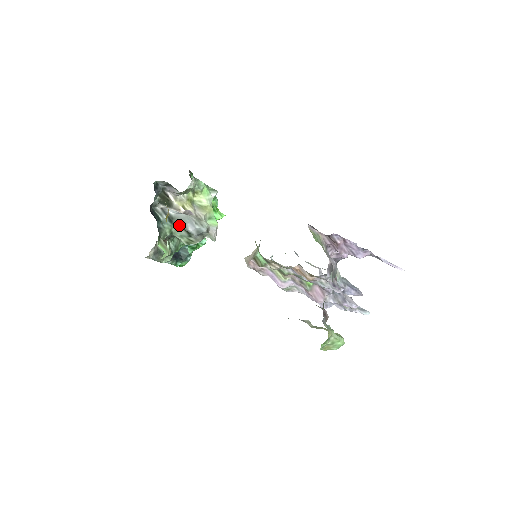
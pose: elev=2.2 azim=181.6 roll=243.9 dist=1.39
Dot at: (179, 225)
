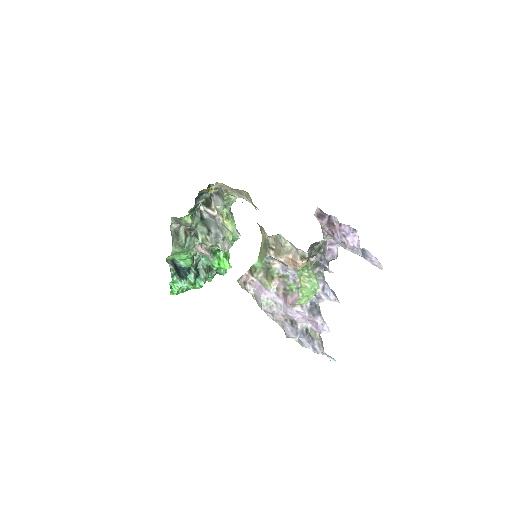
Dot at: (205, 224)
